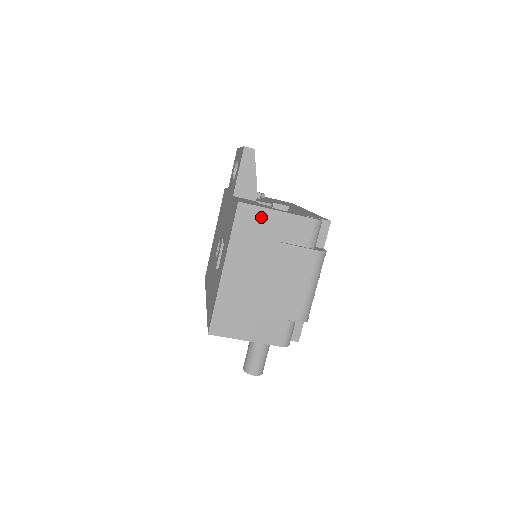
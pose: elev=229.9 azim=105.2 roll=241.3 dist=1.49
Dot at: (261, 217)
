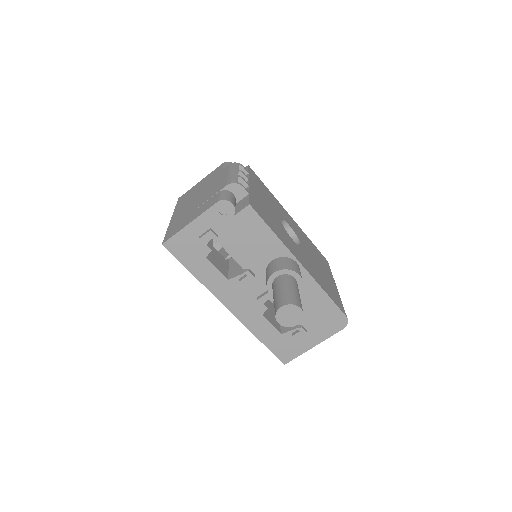
Dot at: (192, 190)
